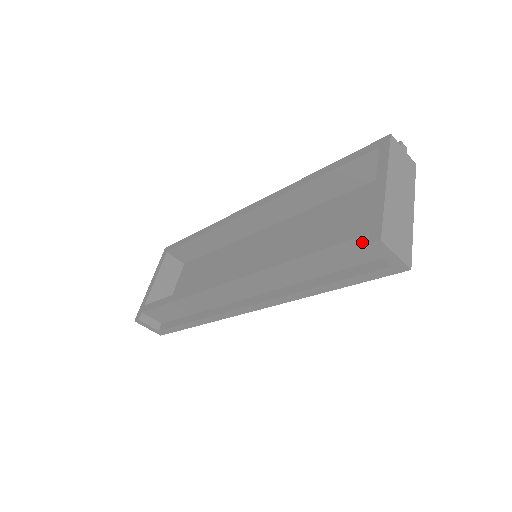
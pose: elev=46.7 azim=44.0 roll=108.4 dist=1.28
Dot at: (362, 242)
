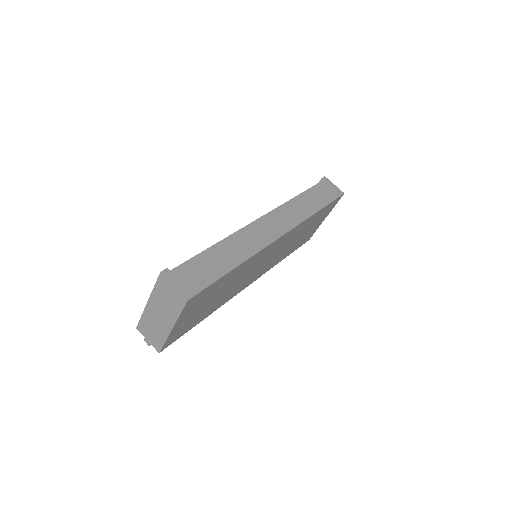
Dot at: (318, 188)
